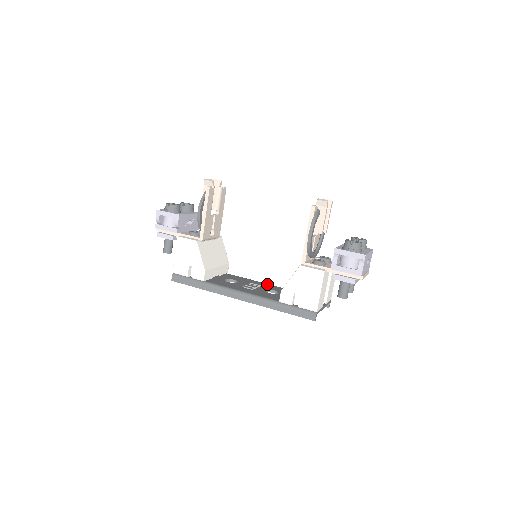
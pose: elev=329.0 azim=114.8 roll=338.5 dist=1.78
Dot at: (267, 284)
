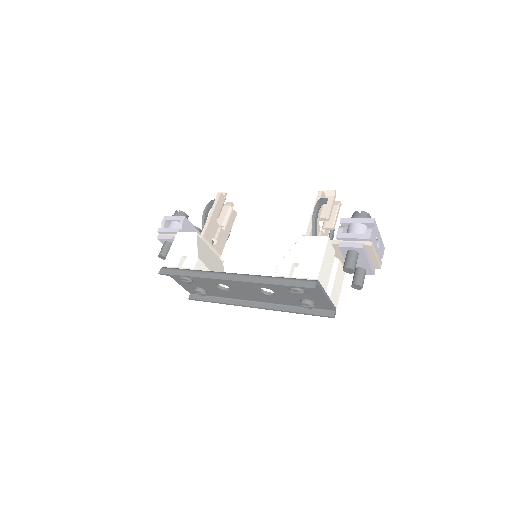
Dot at: occluded
